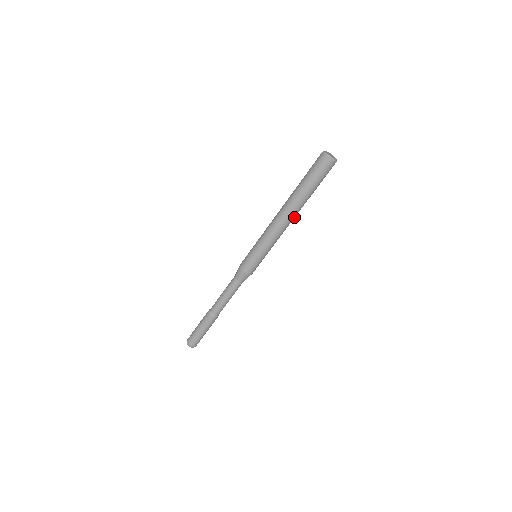
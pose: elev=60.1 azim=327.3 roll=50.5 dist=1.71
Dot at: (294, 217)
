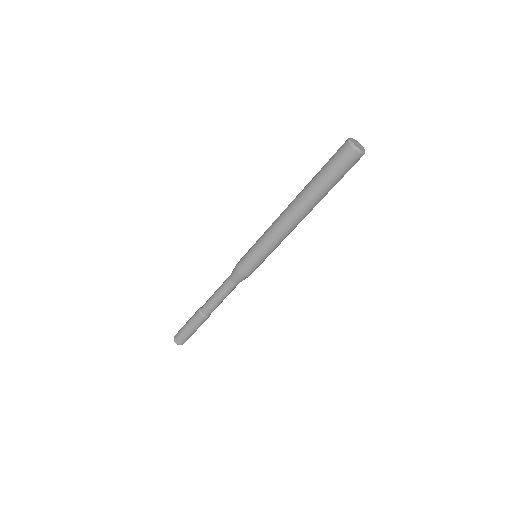
Dot at: (306, 215)
